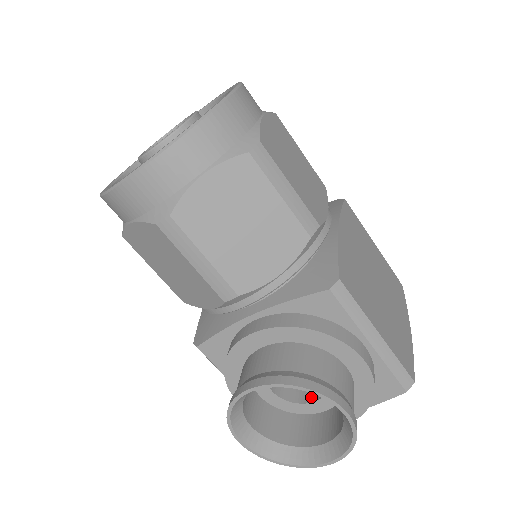
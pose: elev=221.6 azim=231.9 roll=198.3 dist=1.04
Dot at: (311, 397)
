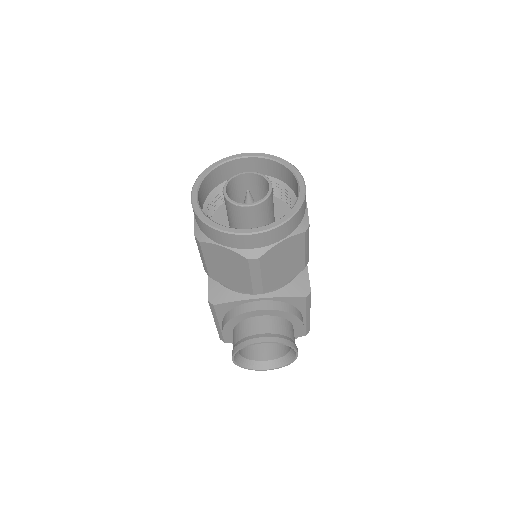
Dot at: occluded
